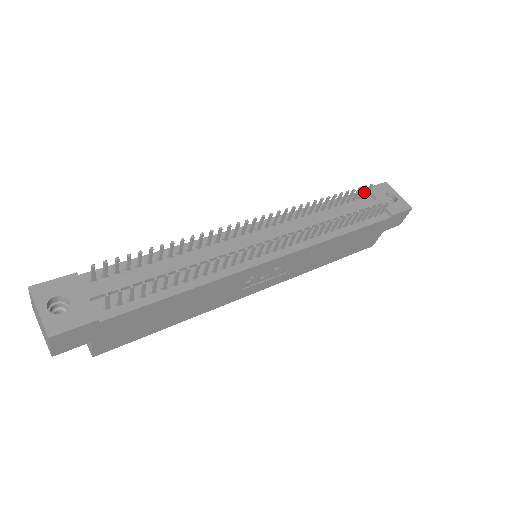
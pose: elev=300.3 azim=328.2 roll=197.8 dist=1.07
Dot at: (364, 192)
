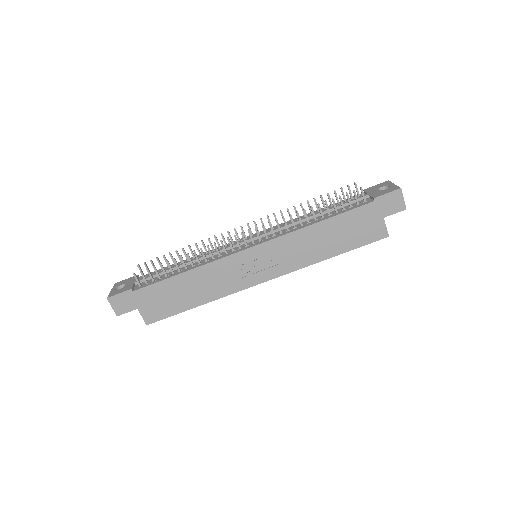
Dot at: (361, 194)
